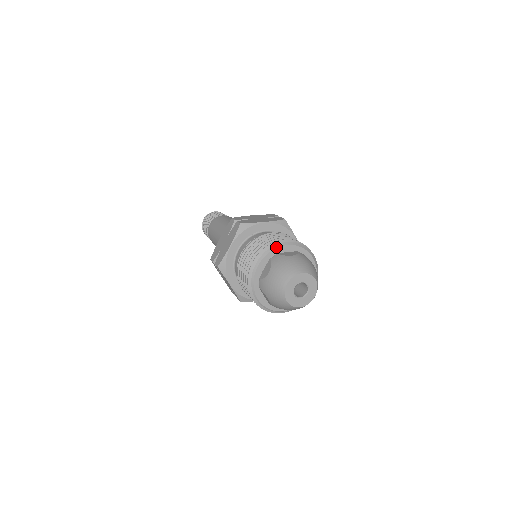
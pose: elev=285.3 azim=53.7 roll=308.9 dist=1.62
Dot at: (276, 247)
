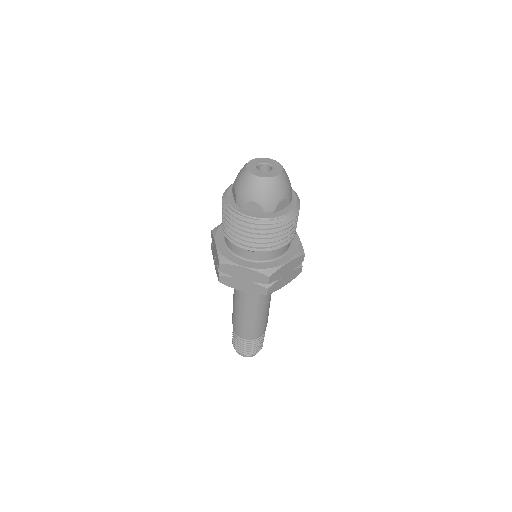
Dot at: occluded
